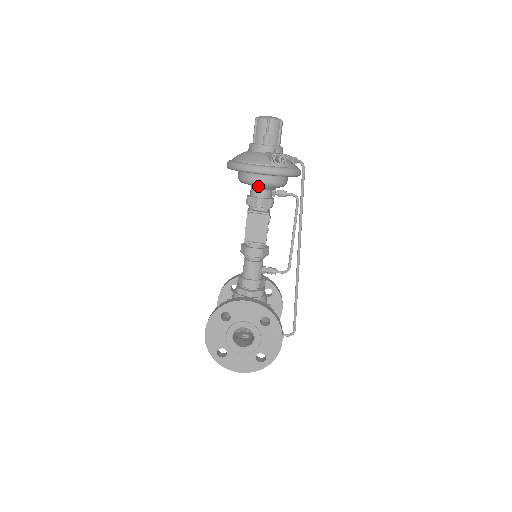
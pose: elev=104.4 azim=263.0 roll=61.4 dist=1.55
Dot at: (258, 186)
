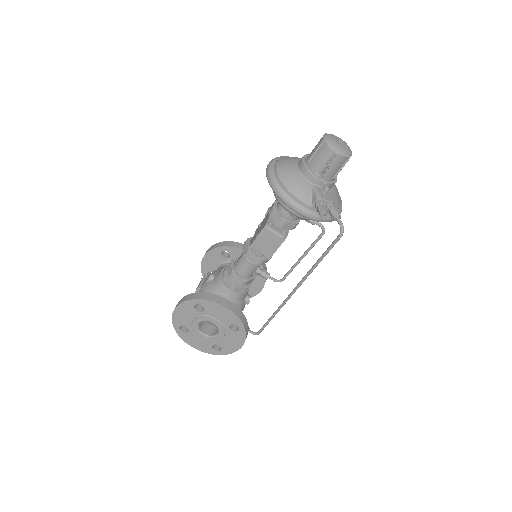
Dot at: occluded
